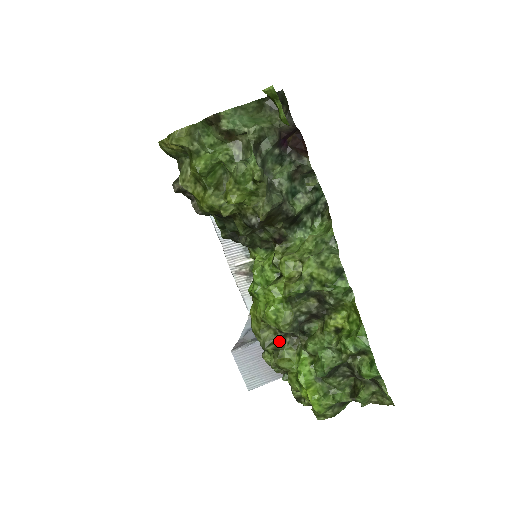
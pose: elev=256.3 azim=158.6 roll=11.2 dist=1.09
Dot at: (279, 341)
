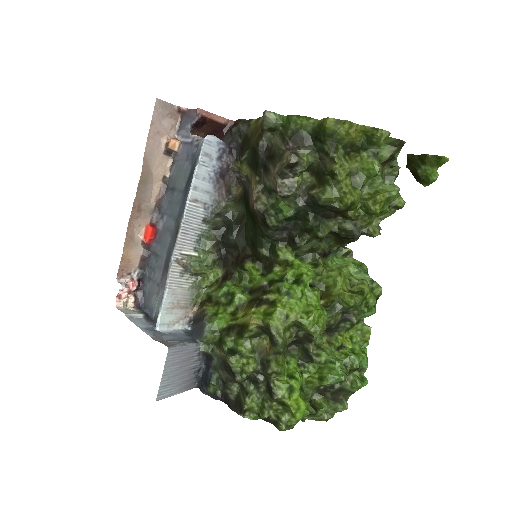
Dot at: (286, 345)
